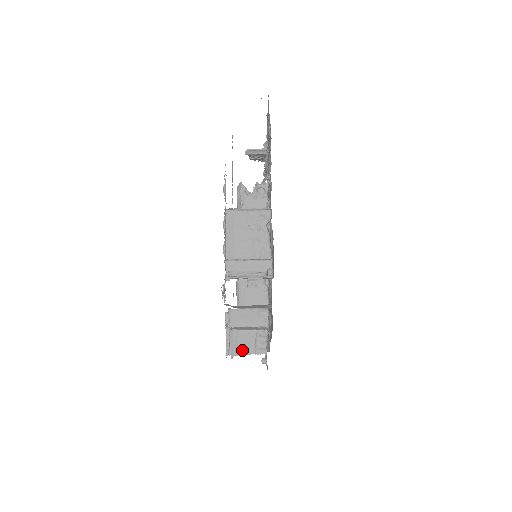
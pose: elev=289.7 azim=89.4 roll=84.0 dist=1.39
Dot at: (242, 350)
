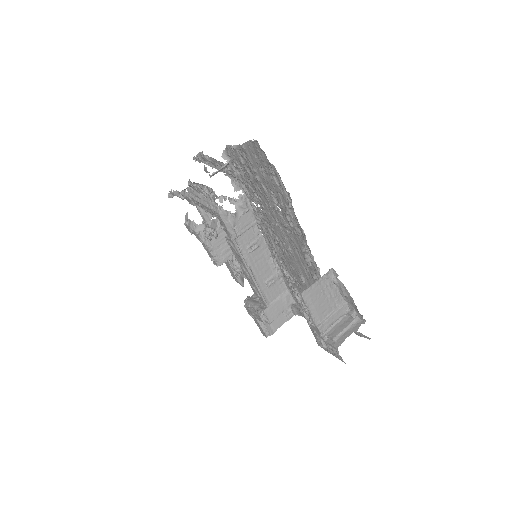
Dot at: (277, 326)
